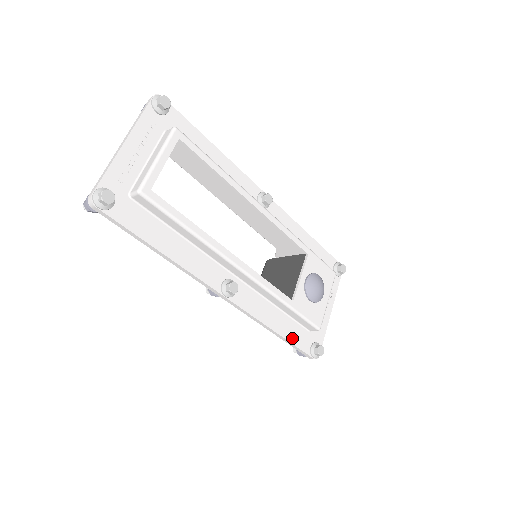
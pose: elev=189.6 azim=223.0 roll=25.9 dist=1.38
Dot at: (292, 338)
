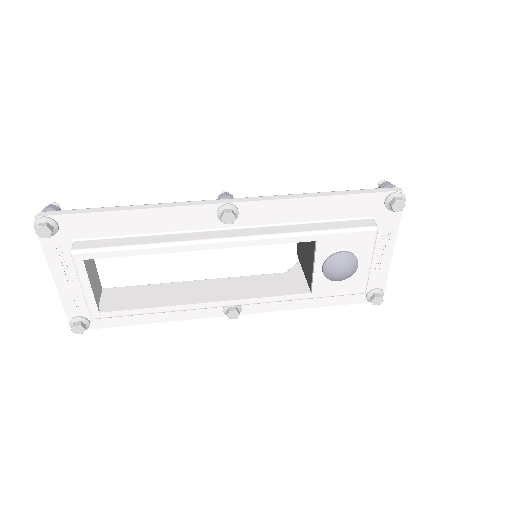
Dot at: (335, 301)
